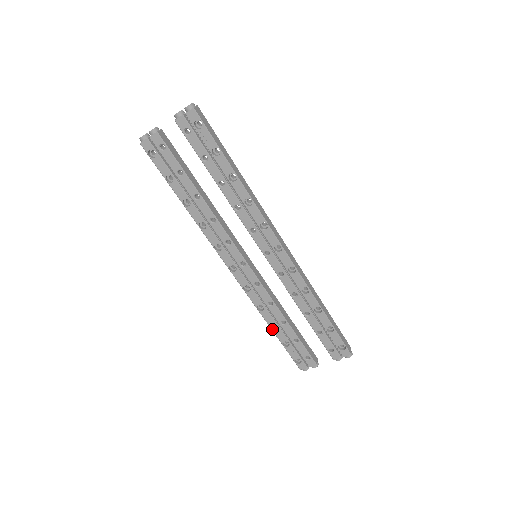
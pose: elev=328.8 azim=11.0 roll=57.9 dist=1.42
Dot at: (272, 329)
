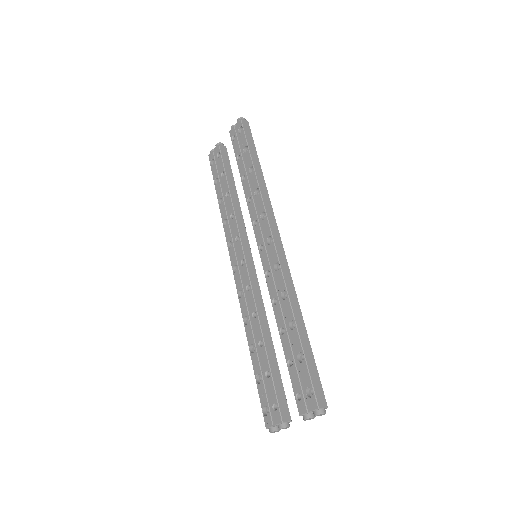
Dot at: (250, 353)
